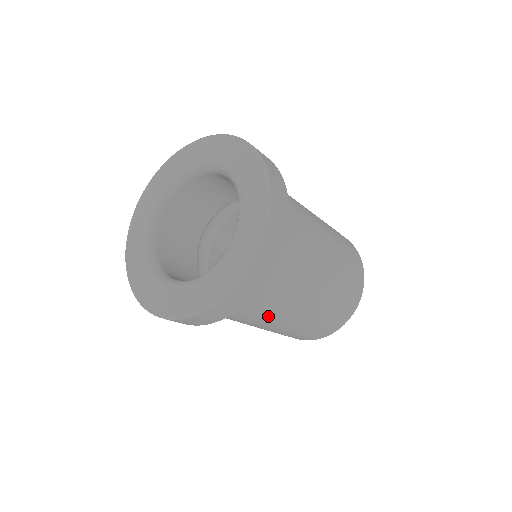
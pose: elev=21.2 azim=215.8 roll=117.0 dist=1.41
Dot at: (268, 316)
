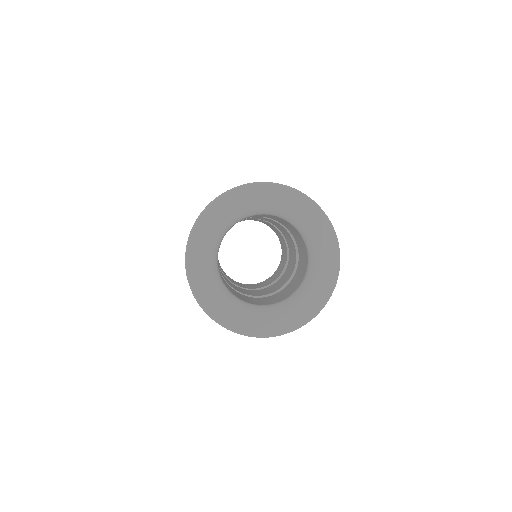
Dot at: occluded
